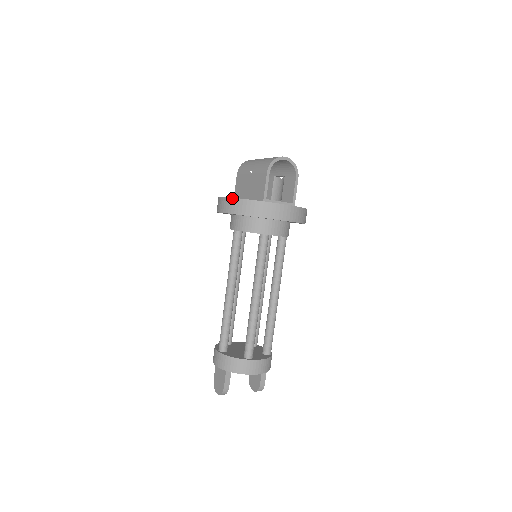
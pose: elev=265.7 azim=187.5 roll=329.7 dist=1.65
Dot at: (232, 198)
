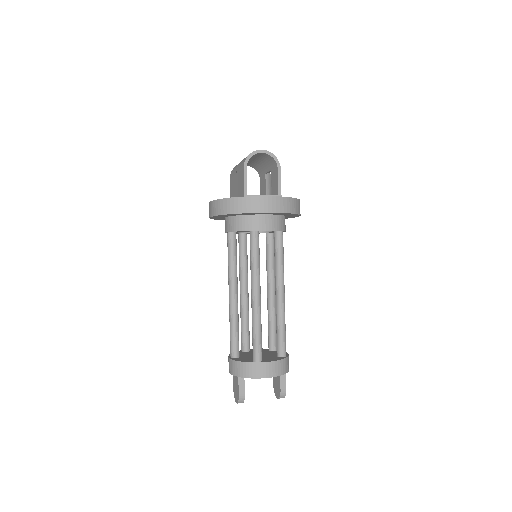
Dot at: (215, 200)
